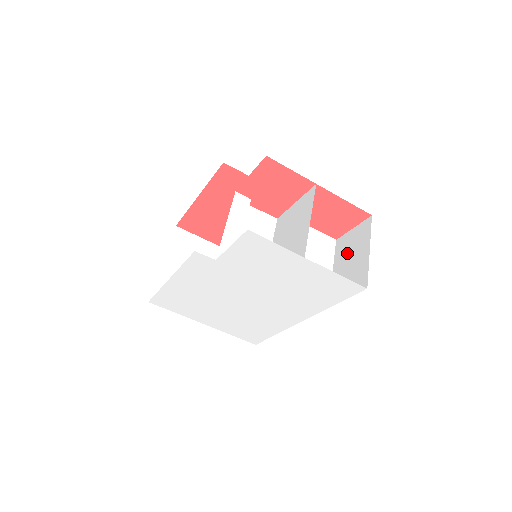
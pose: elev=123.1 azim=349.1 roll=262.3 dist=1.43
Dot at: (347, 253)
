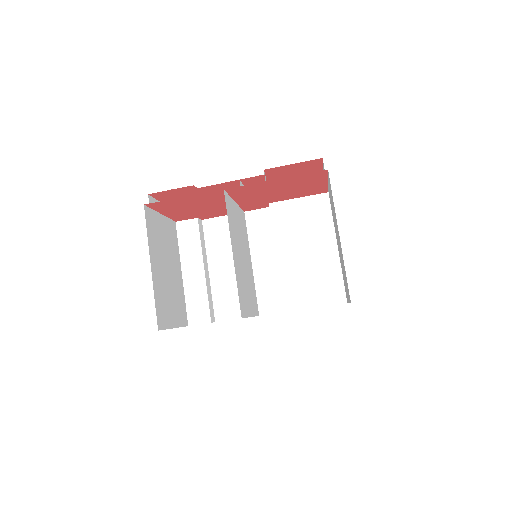
Dot at: occluded
